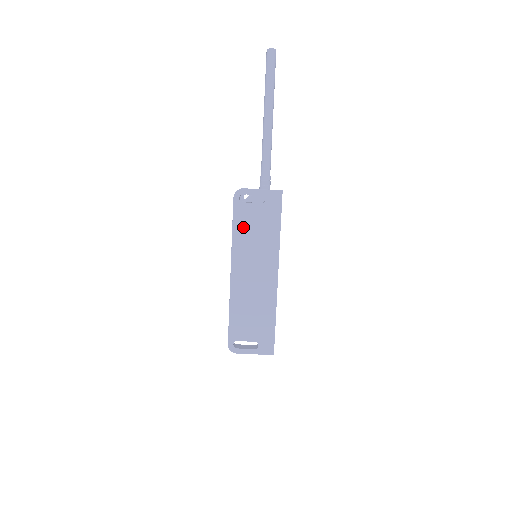
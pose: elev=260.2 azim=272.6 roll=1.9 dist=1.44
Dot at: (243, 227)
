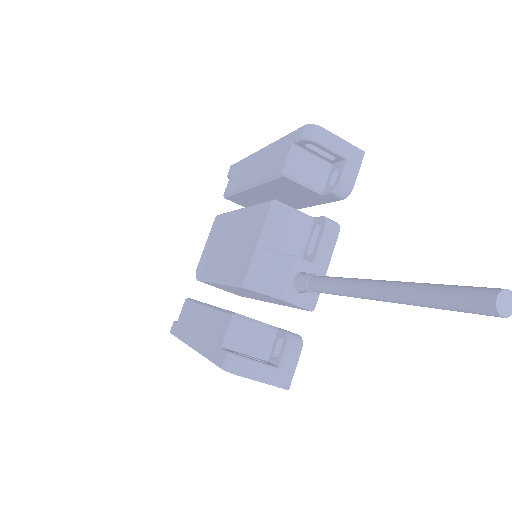
Dot at: occluded
